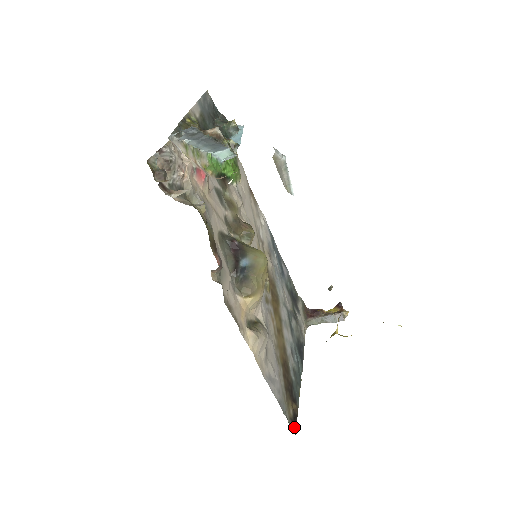
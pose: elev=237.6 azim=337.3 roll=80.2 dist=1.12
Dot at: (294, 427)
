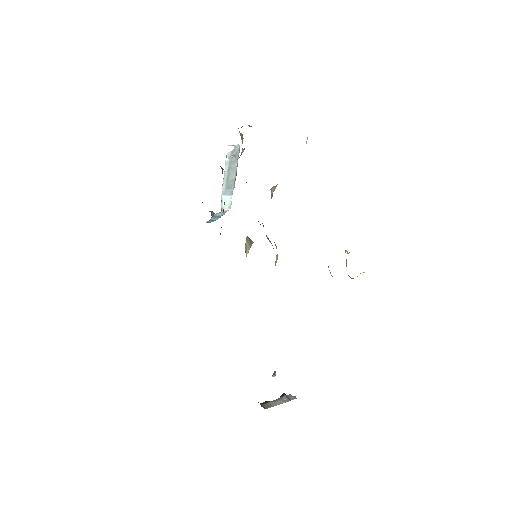
Dot at: occluded
